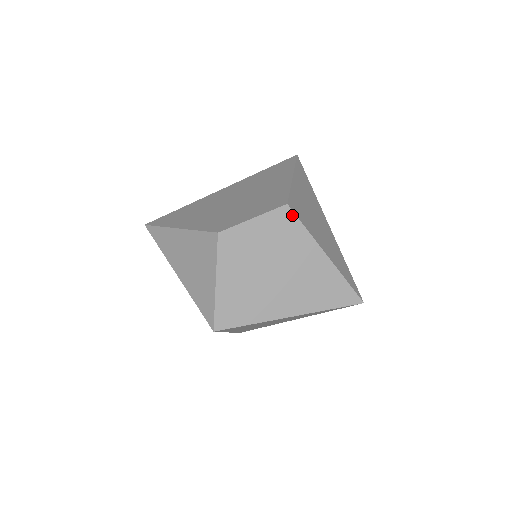
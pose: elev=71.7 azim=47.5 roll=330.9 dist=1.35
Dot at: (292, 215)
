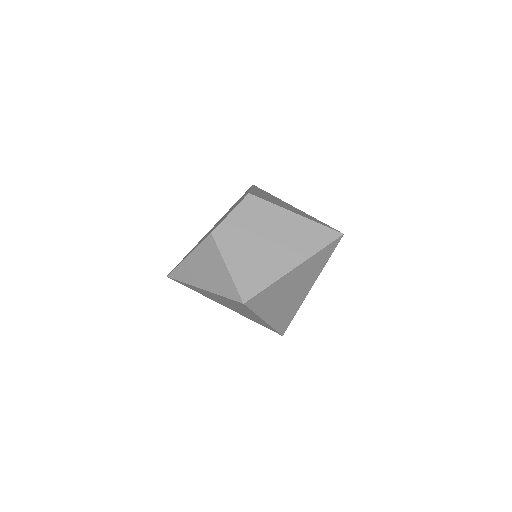
Dot at: (256, 199)
